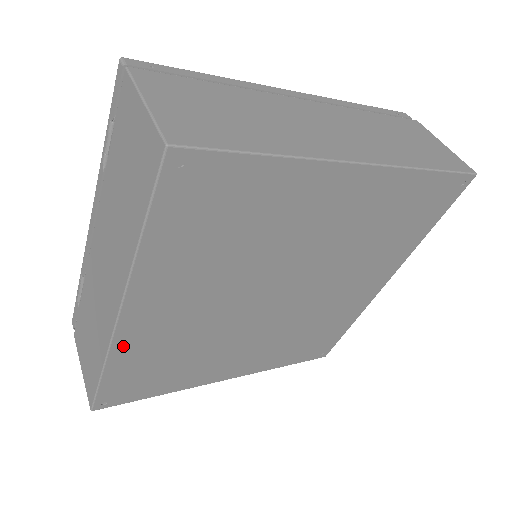
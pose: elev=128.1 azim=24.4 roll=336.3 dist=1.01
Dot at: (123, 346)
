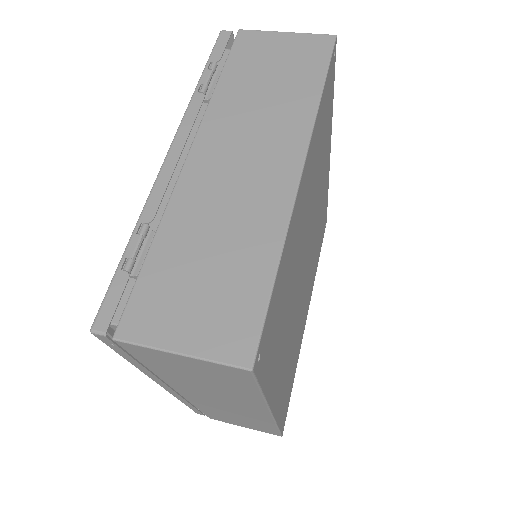
Dot at: (291, 226)
